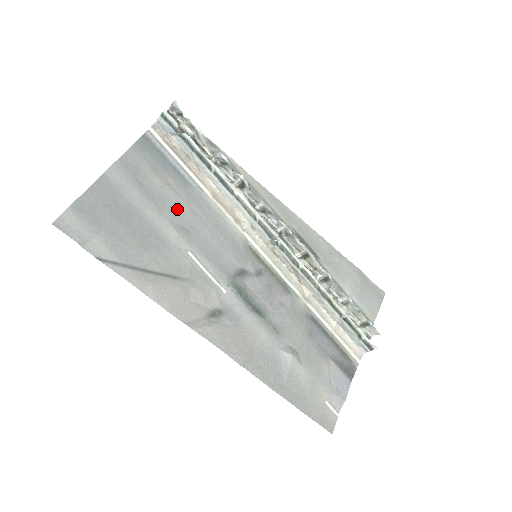
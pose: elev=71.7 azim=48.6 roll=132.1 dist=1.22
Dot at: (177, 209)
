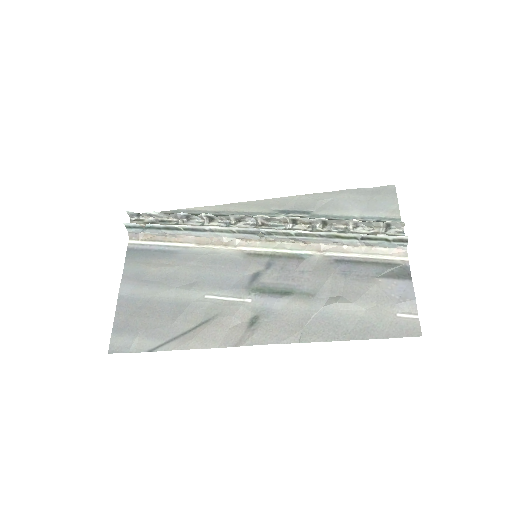
Dot at: (179, 275)
